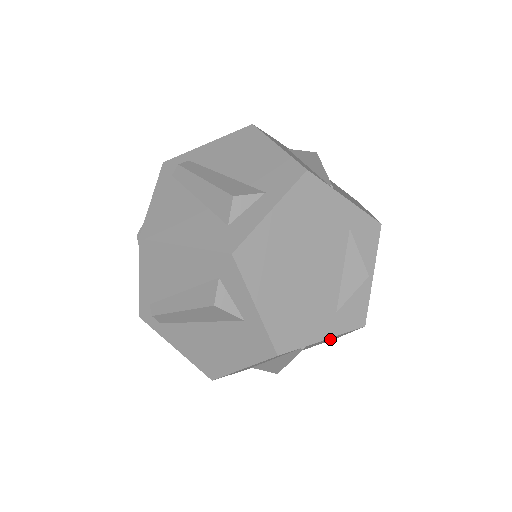
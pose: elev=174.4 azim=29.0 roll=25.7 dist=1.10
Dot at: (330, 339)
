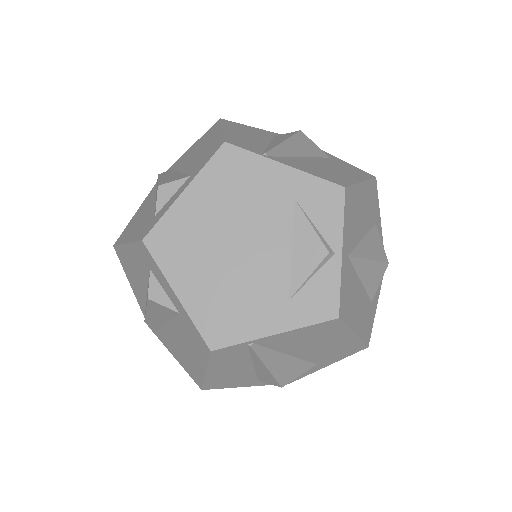
Dot at: (329, 343)
